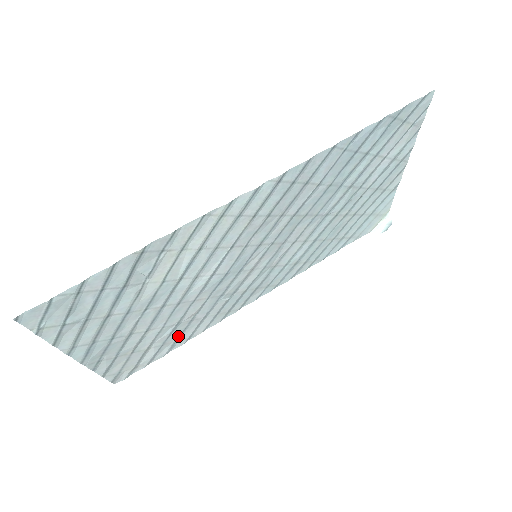
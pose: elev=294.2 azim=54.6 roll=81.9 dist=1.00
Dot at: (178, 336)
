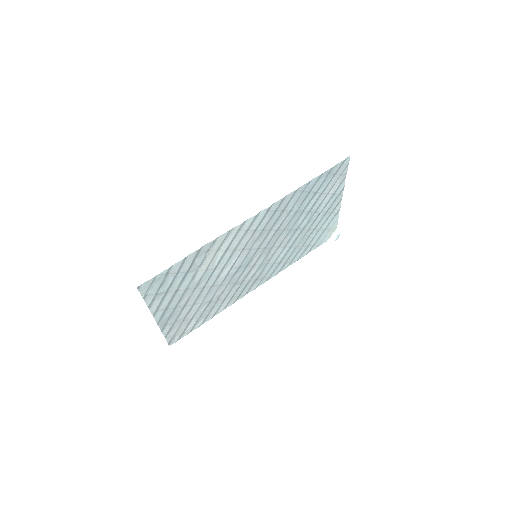
Dot at: (209, 311)
